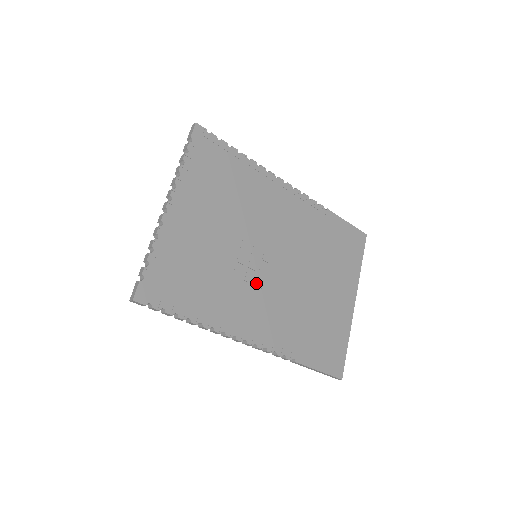
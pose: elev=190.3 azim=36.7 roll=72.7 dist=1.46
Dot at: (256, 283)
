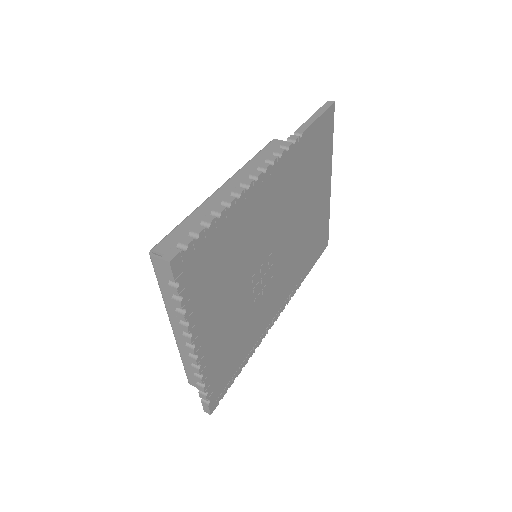
Dot at: (270, 285)
